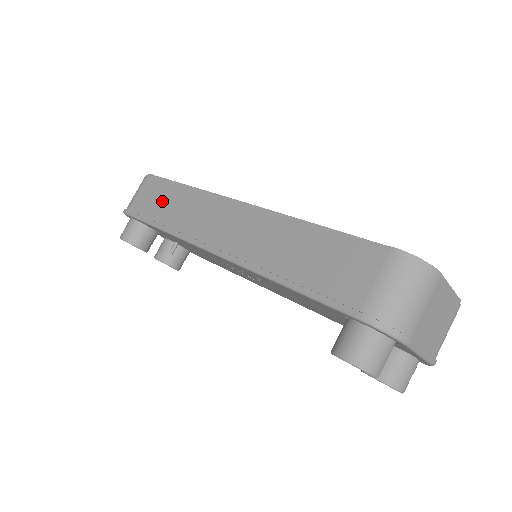
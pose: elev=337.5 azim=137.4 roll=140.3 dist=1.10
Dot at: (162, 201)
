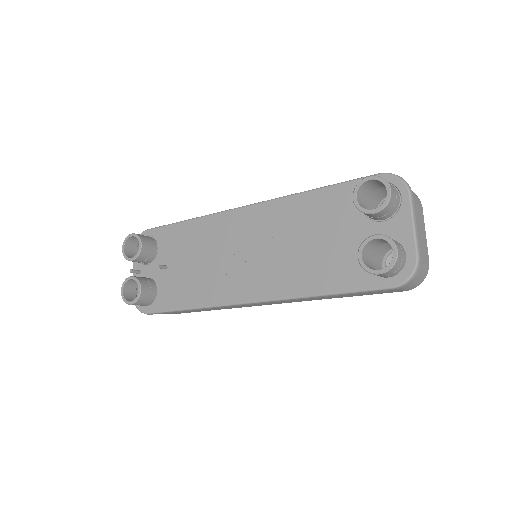
Dot at: occluded
